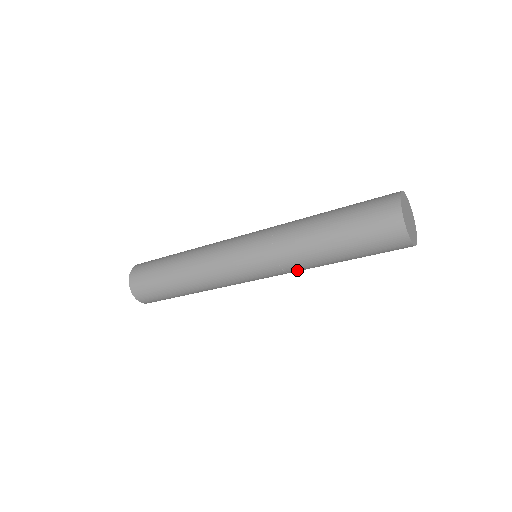
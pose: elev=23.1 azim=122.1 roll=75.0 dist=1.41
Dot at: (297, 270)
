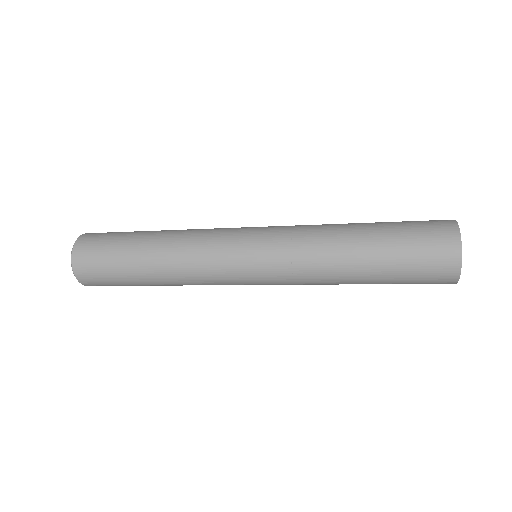
Dot at: (307, 278)
